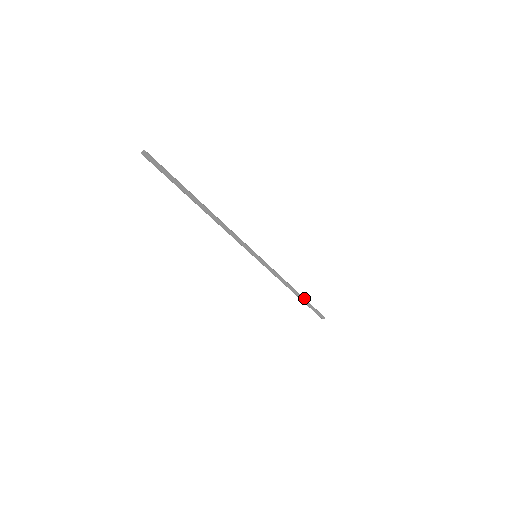
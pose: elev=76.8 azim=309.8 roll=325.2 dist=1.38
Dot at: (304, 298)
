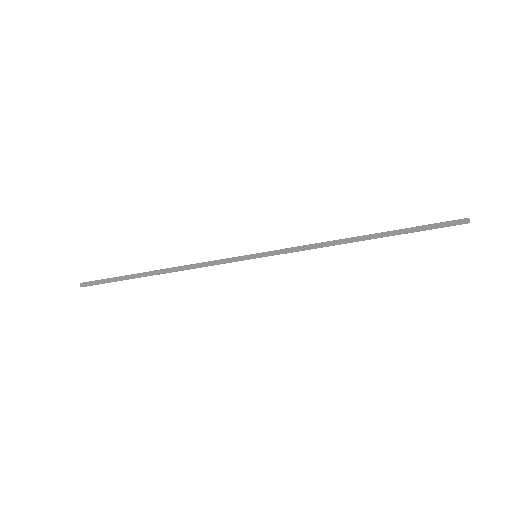
Dot at: (388, 232)
